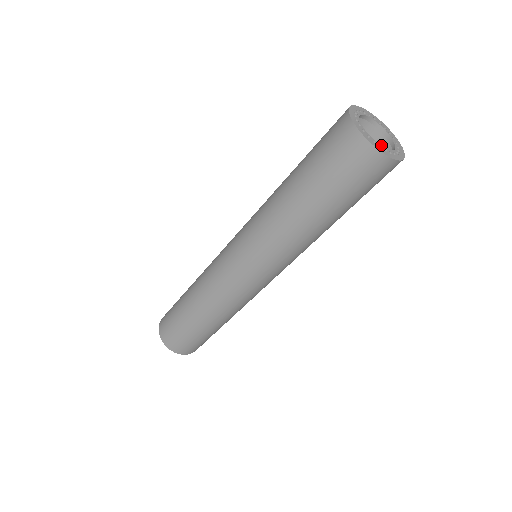
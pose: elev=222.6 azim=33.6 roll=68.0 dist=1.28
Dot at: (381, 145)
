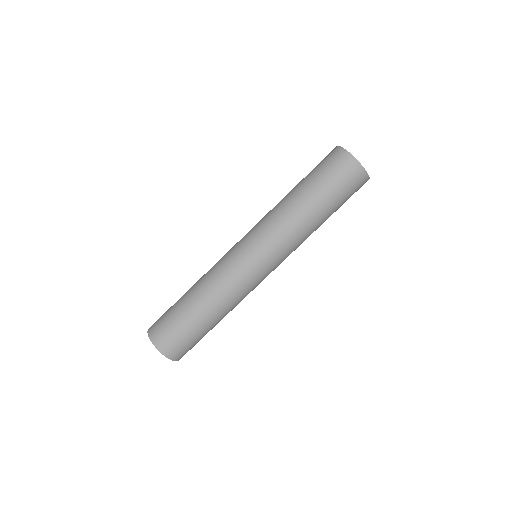
Dot at: occluded
